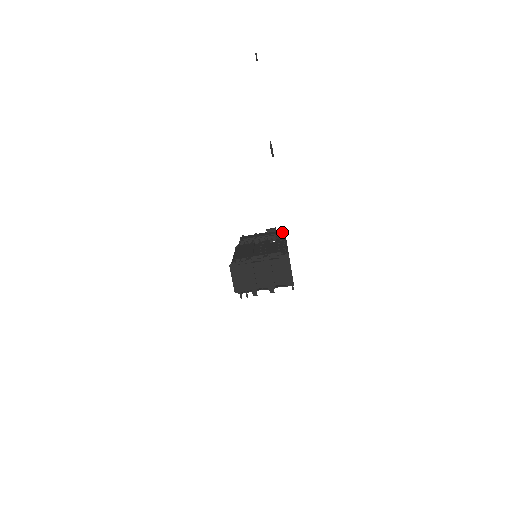
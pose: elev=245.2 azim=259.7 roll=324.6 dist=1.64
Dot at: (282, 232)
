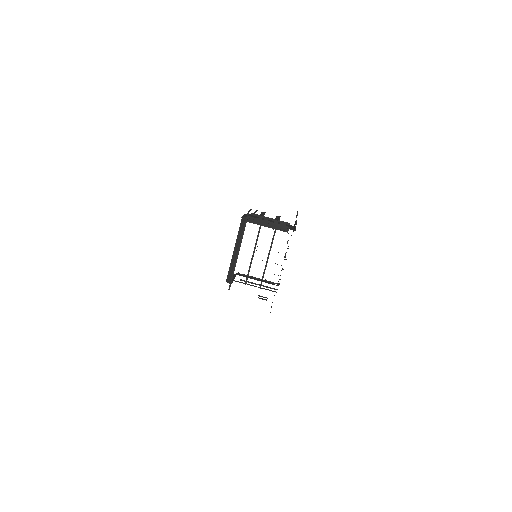
Dot at: (275, 291)
